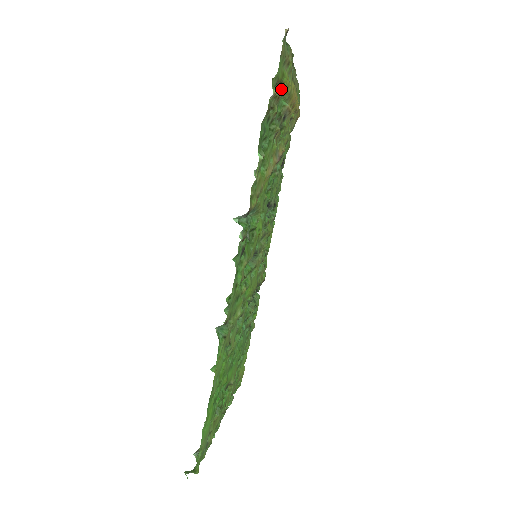
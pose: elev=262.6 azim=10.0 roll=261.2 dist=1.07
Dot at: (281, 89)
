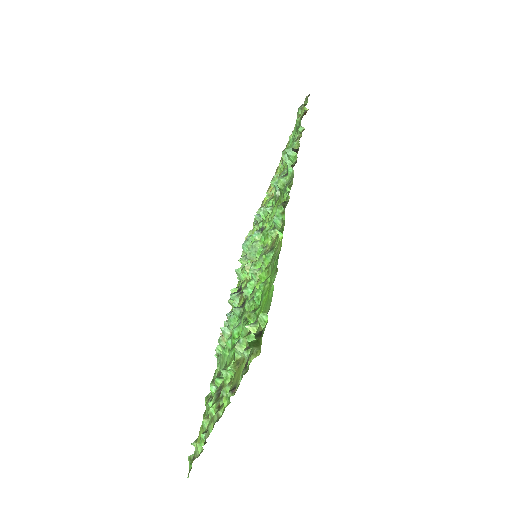
Dot at: occluded
